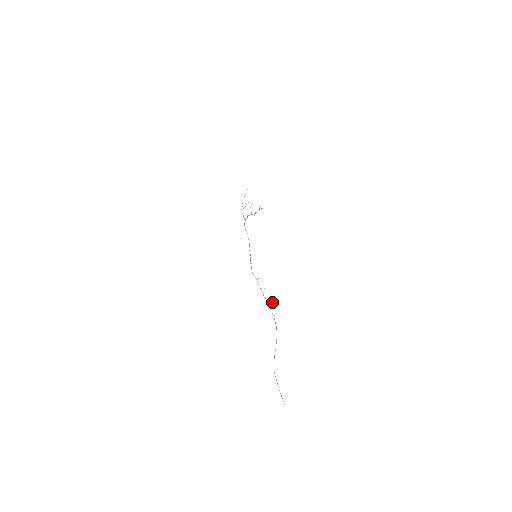
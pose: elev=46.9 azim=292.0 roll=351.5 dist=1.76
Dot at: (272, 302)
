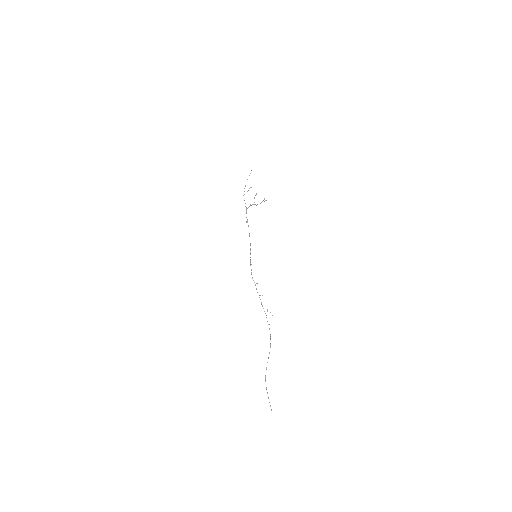
Dot at: occluded
